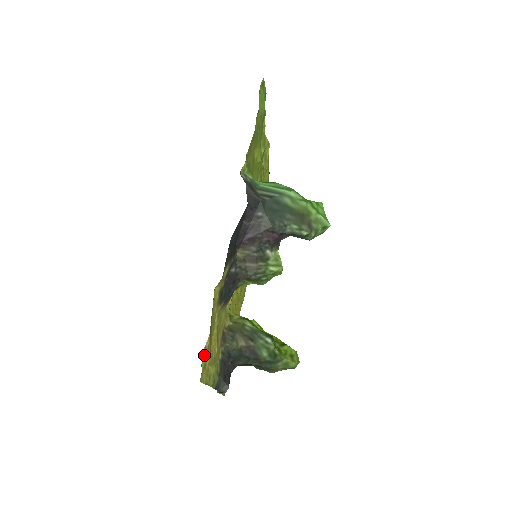
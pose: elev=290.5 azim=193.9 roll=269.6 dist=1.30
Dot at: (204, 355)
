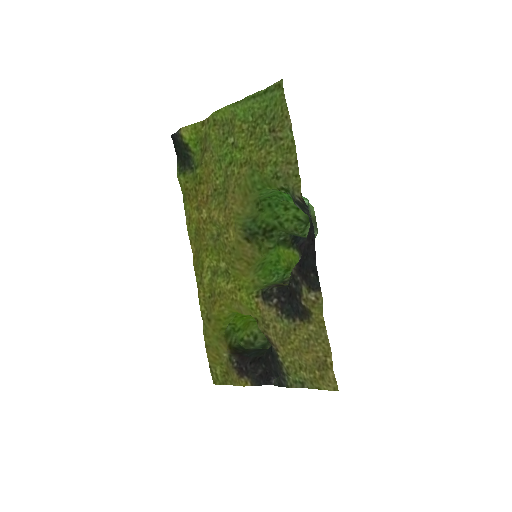
Dot at: (329, 370)
